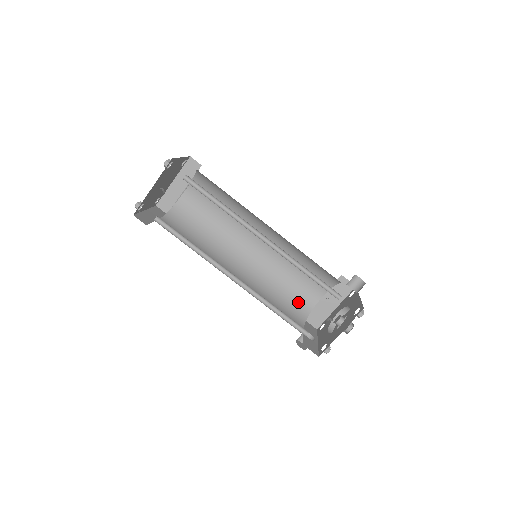
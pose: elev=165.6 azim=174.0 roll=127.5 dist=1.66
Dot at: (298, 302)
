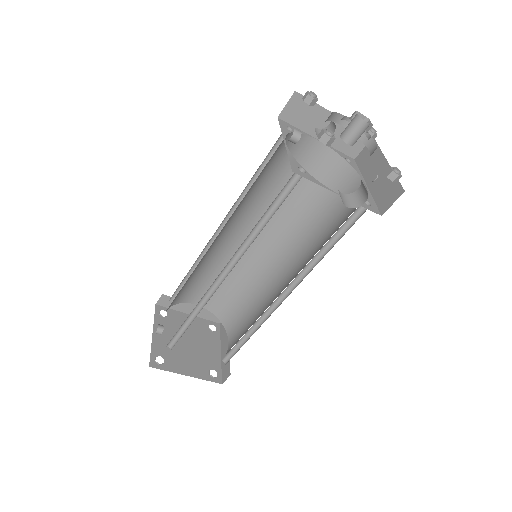
Dot at: (348, 218)
